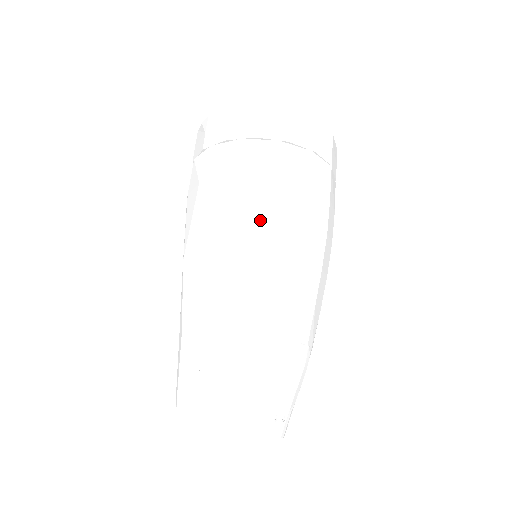
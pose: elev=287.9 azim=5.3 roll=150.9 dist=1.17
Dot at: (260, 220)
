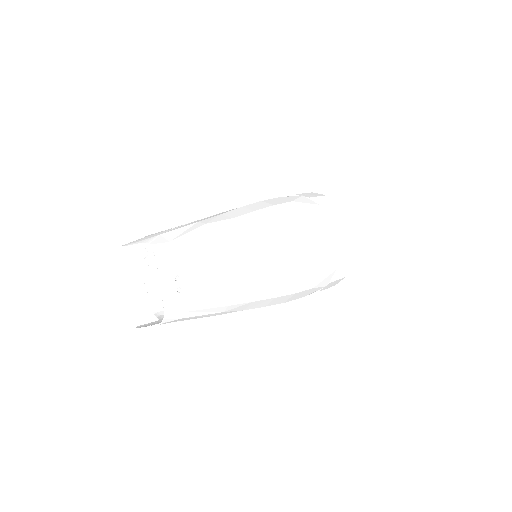
Dot at: (274, 210)
